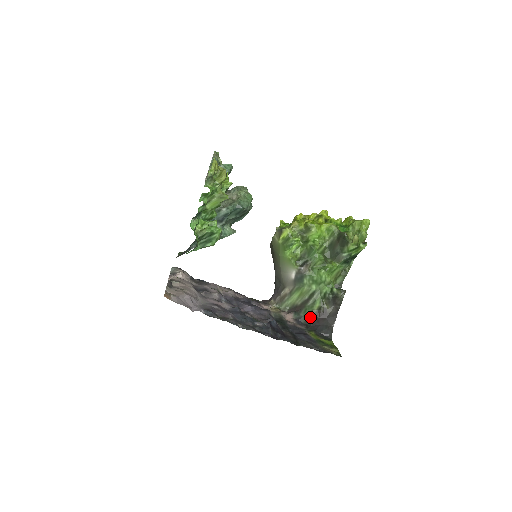
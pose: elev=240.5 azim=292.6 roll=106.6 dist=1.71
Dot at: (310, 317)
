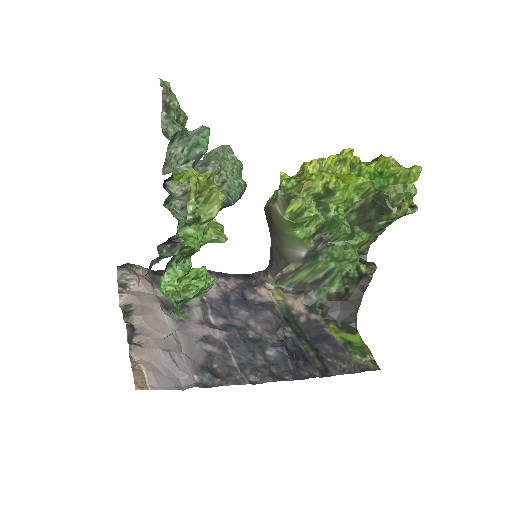
Dot at: (326, 301)
